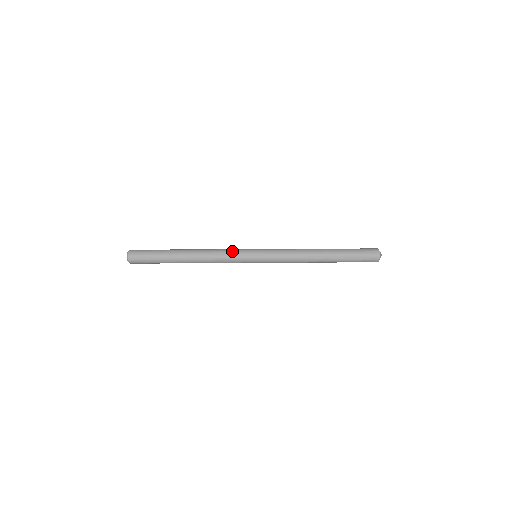
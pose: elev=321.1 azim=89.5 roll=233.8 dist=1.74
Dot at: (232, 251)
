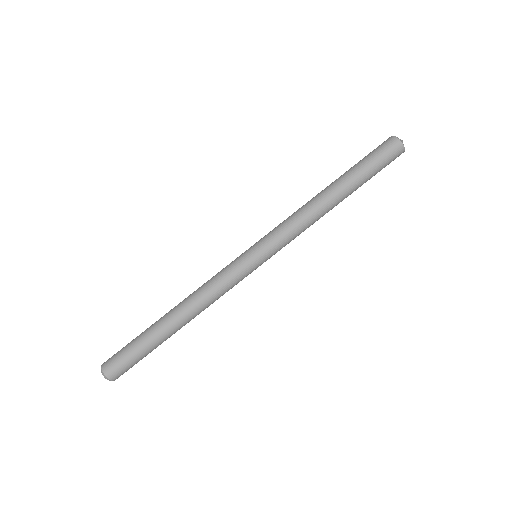
Dot at: (230, 281)
